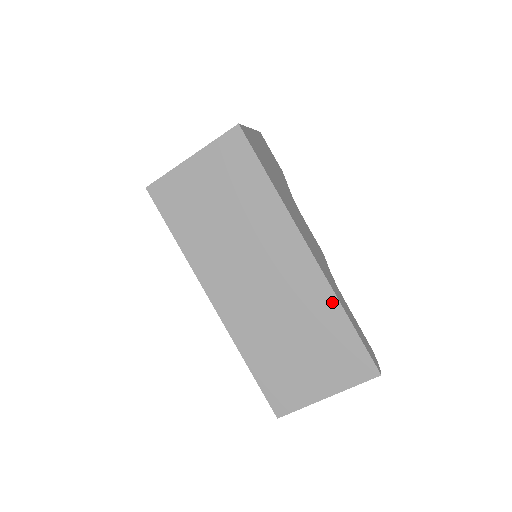
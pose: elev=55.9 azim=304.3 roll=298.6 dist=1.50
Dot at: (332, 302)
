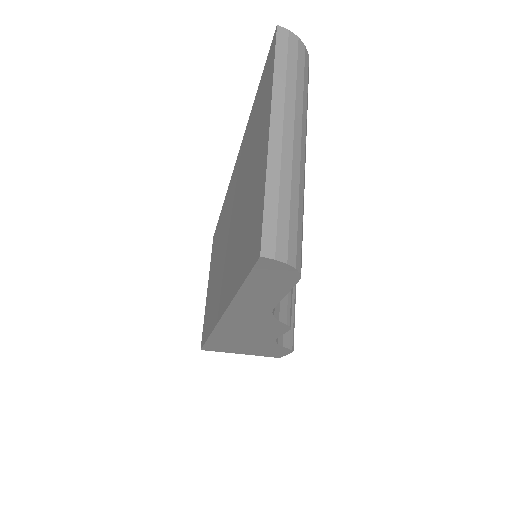
Dot at: (245, 137)
